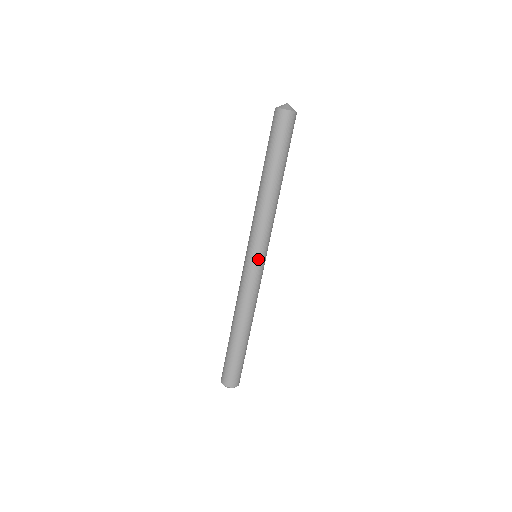
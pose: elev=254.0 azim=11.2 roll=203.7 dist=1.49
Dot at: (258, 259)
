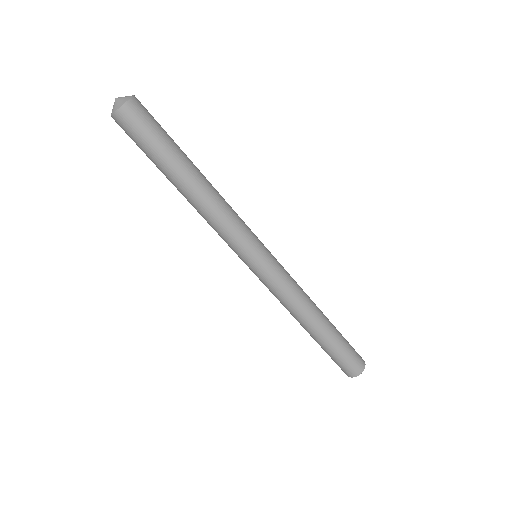
Dot at: (252, 264)
